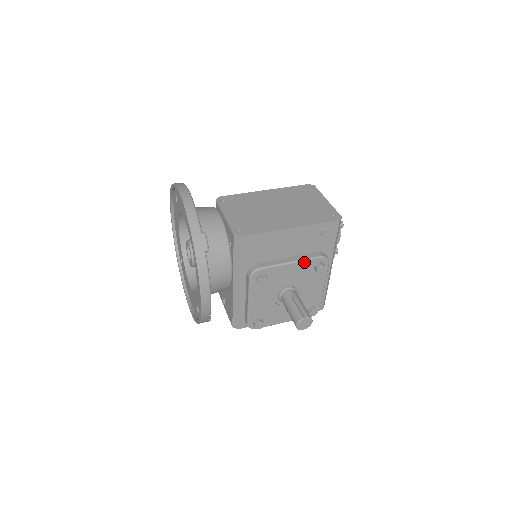
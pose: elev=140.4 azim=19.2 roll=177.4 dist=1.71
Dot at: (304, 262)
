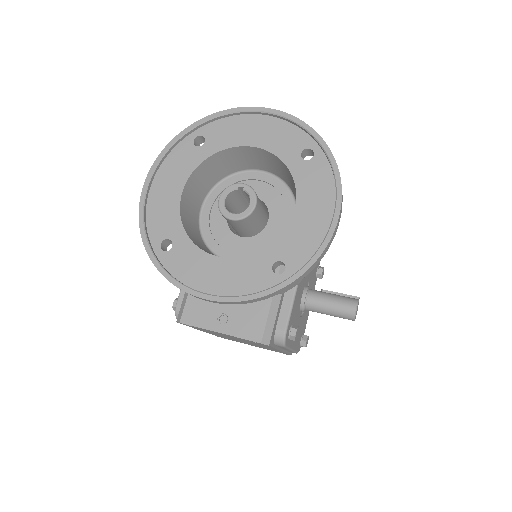
Dot at: occluded
